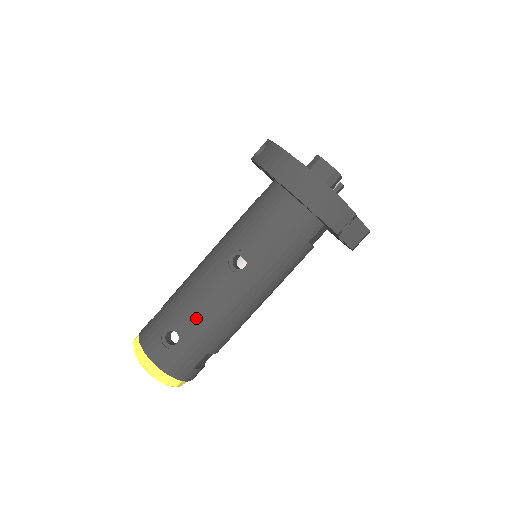
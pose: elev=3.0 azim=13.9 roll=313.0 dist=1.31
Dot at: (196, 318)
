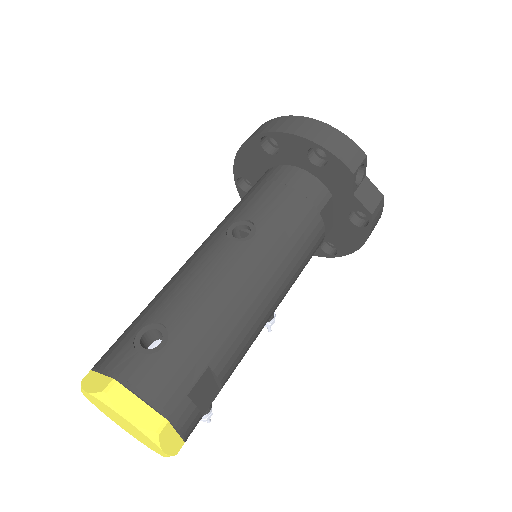
Dot at: (189, 302)
